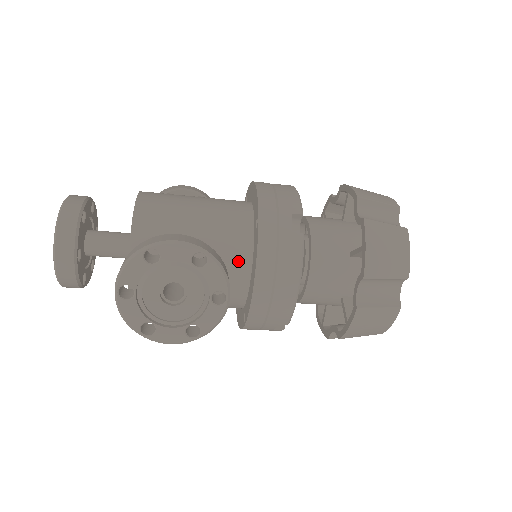
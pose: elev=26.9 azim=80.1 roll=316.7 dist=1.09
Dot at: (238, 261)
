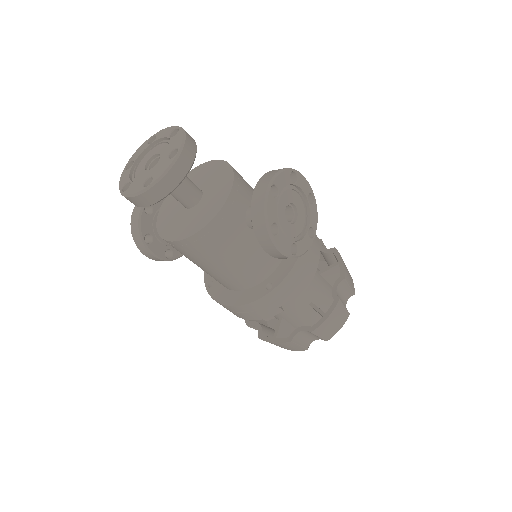
Dot at: occluded
